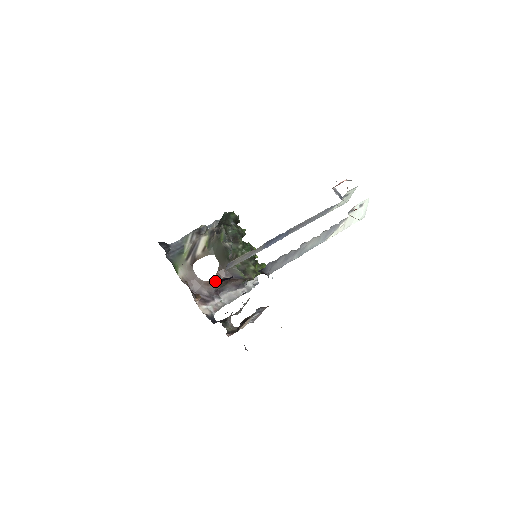
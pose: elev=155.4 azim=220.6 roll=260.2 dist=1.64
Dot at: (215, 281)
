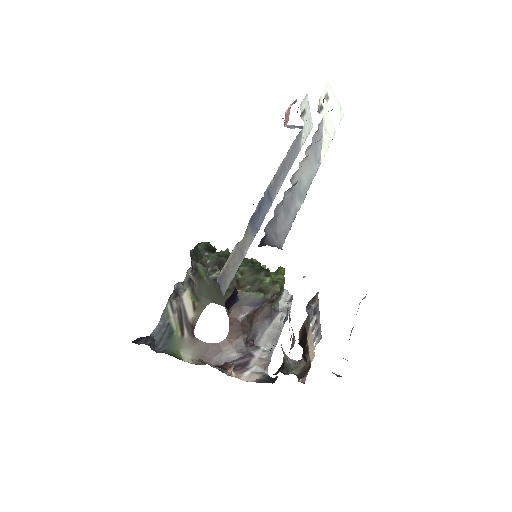
Dot at: (235, 331)
